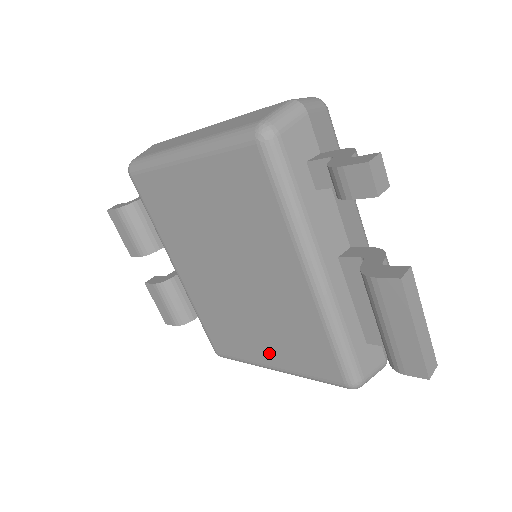
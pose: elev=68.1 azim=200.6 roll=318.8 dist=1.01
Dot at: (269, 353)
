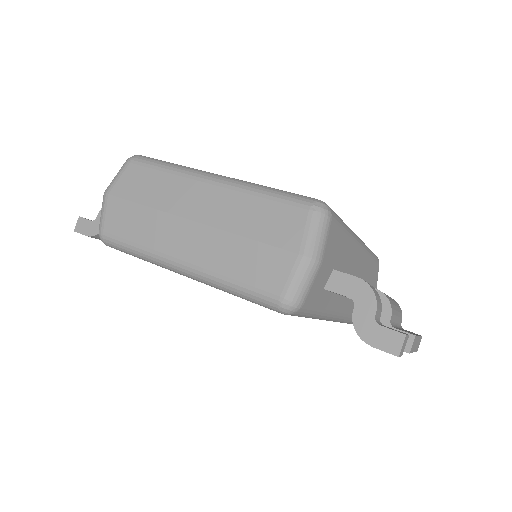
Dot at: occluded
